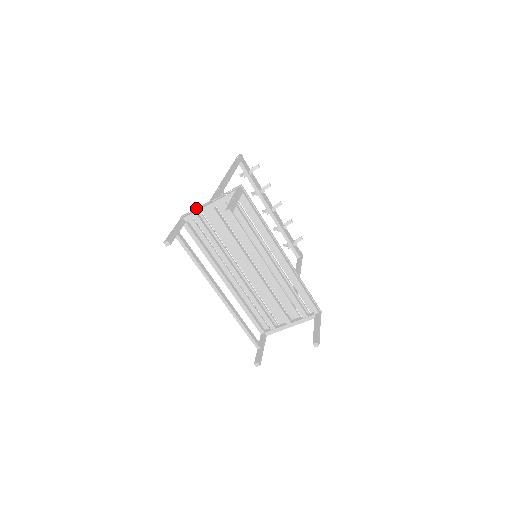
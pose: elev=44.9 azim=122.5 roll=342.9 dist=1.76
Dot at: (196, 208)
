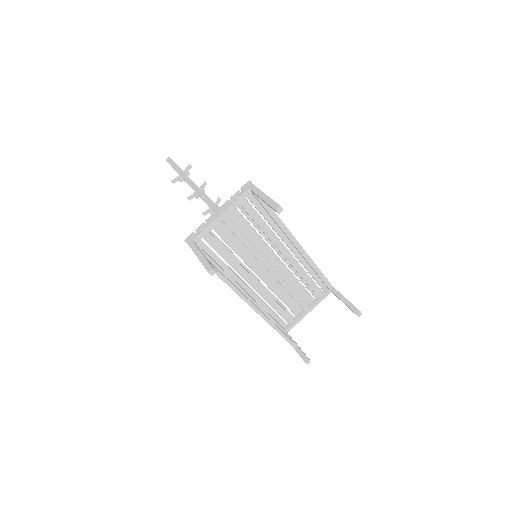
Dot at: (202, 224)
